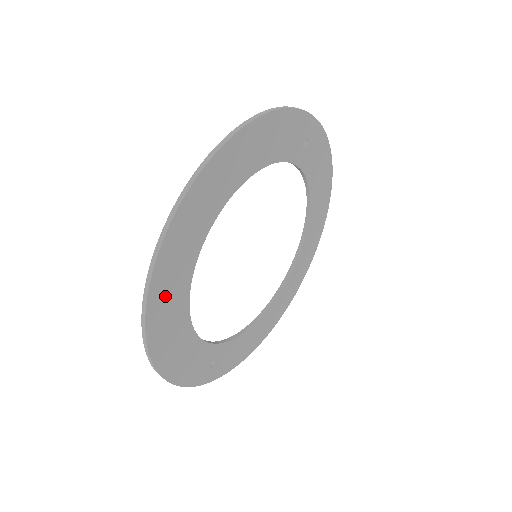
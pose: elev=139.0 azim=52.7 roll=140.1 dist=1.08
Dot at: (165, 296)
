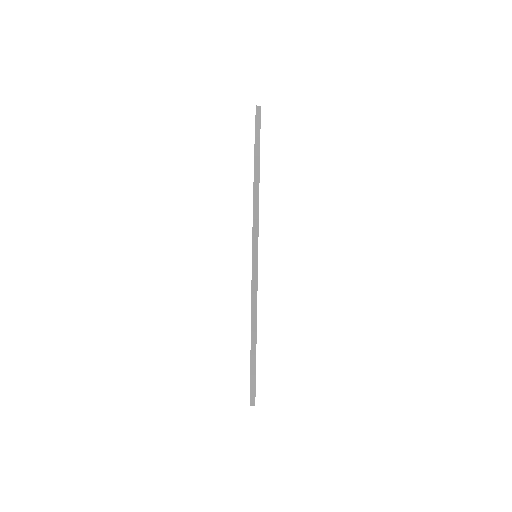
Dot at: occluded
